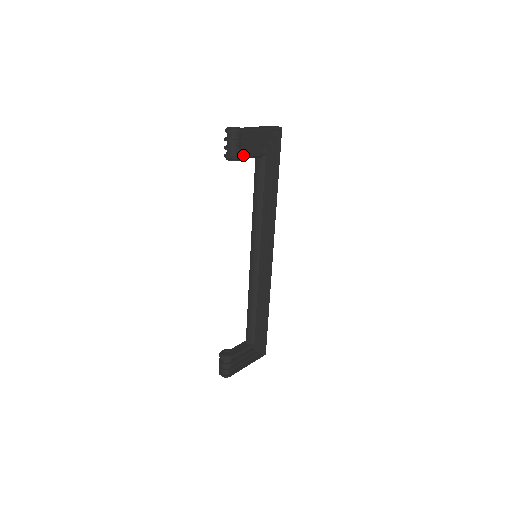
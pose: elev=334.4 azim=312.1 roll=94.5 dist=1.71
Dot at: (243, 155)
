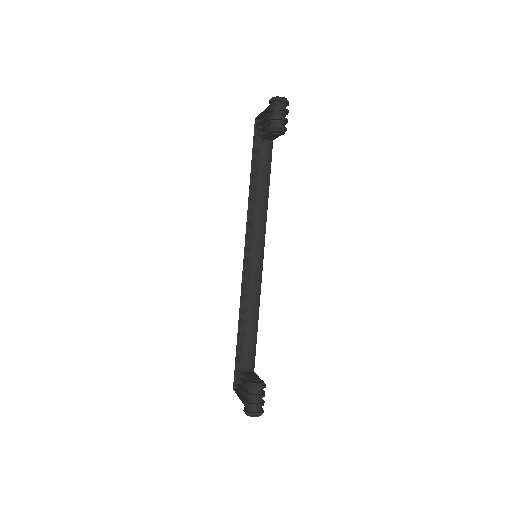
Dot at: occluded
